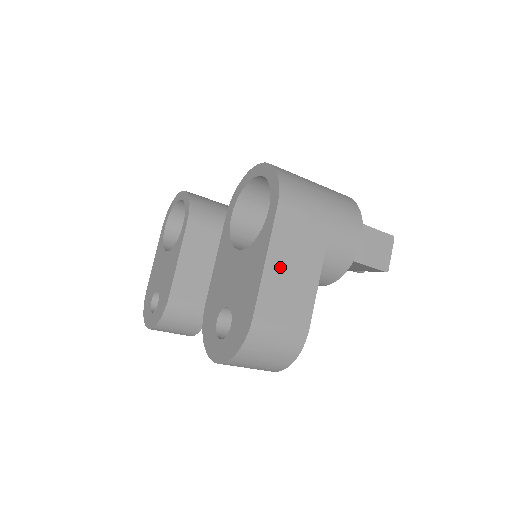
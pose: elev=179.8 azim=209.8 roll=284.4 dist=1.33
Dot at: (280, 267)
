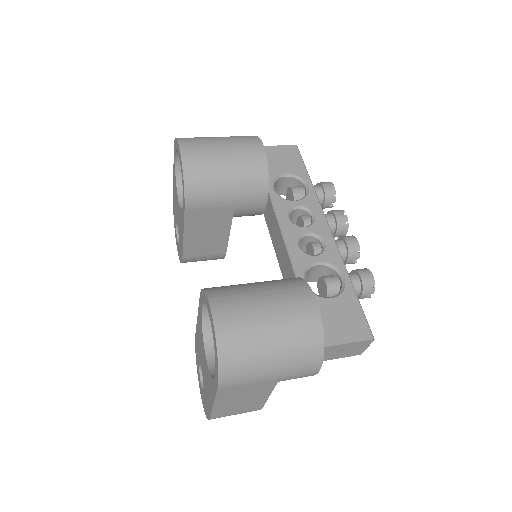
Dot at: (228, 403)
